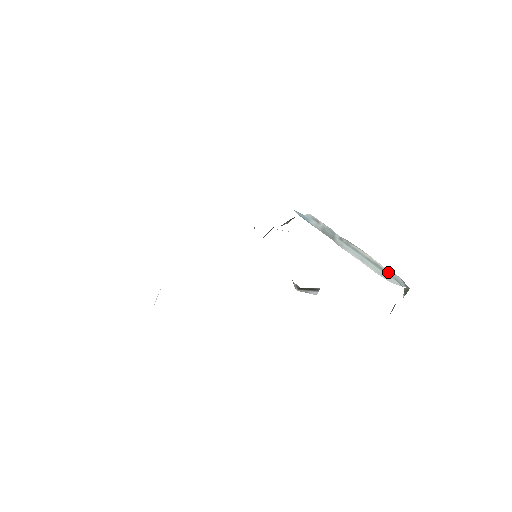
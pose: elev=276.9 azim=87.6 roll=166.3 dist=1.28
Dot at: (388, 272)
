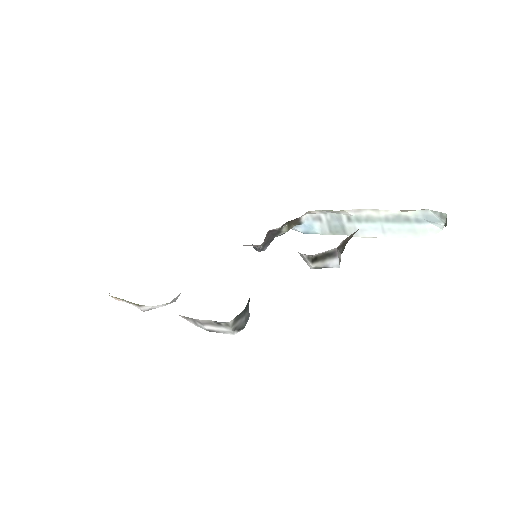
Dot at: (414, 216)
